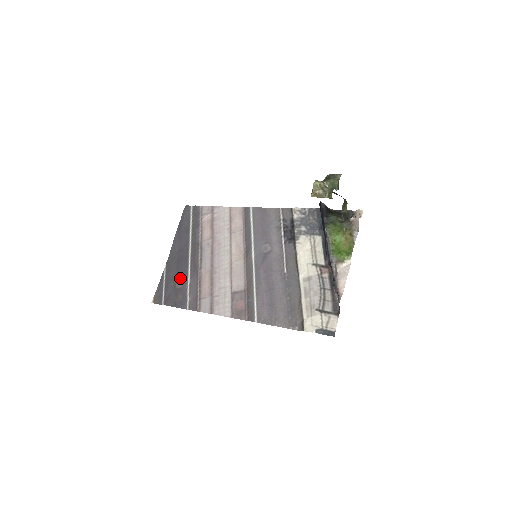
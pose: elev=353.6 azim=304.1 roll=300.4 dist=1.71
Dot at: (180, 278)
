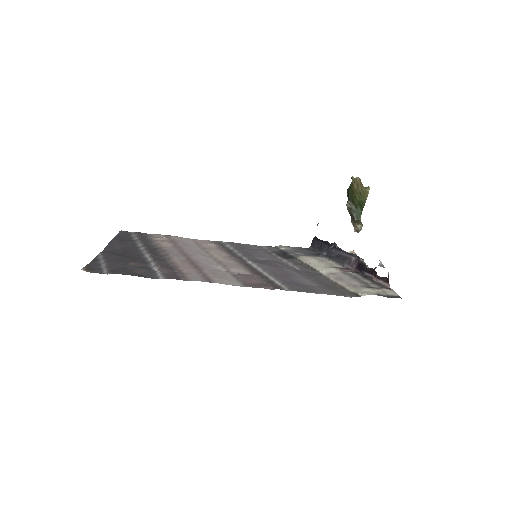
Dot at: (135, 260)
